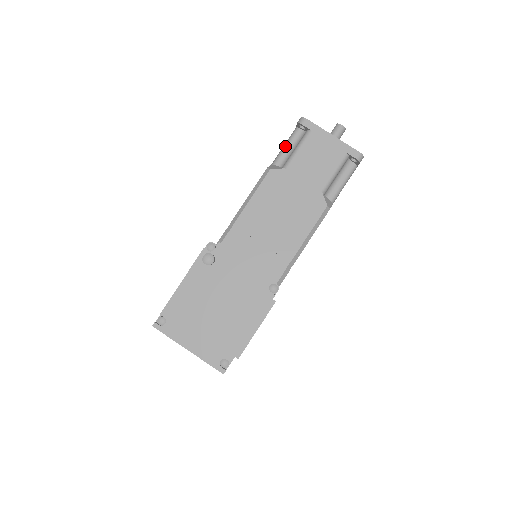
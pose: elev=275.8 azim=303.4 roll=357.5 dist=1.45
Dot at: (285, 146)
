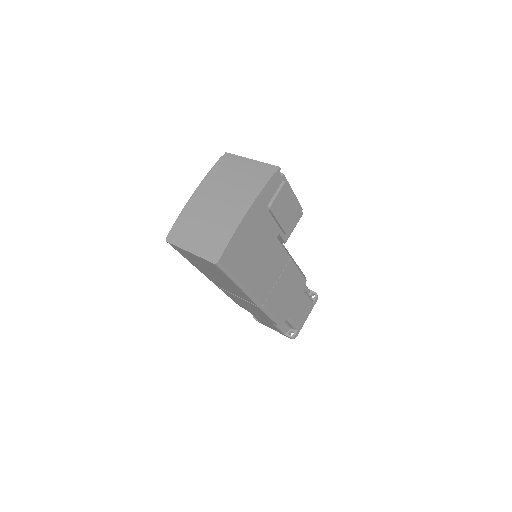
Dot at: occluded
